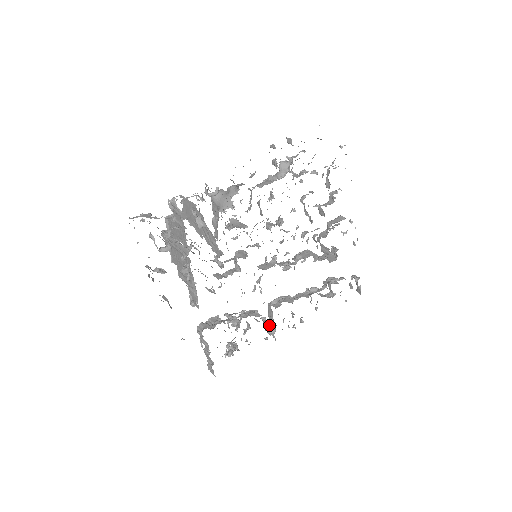
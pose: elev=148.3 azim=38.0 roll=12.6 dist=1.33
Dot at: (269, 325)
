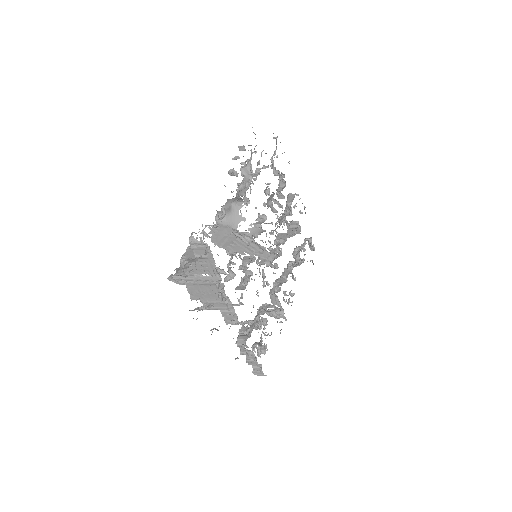
Dot at: (275, 311)
